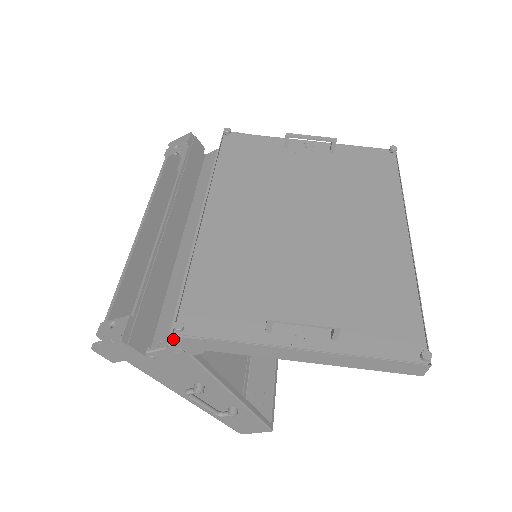
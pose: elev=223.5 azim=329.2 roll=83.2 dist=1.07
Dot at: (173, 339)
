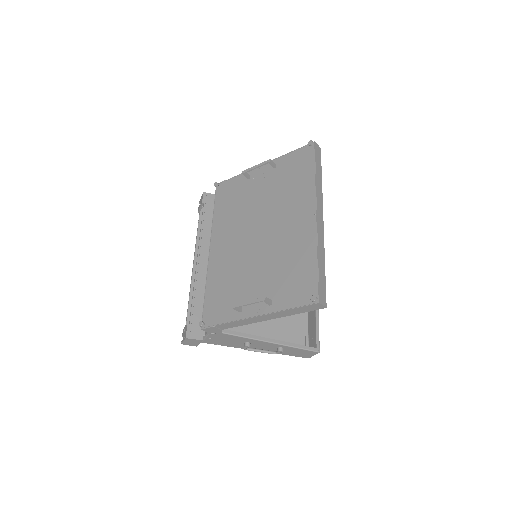
Dot at: (203, 330)
